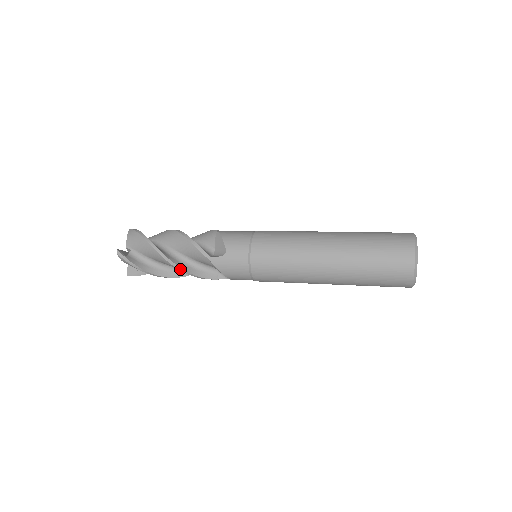
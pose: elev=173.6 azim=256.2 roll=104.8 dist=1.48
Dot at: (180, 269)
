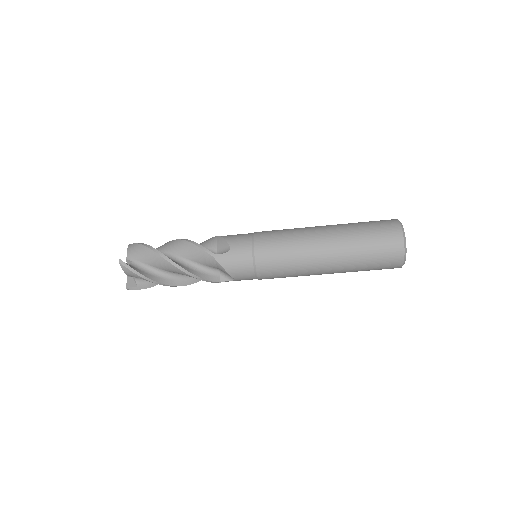
Dot at: (185, 240)
